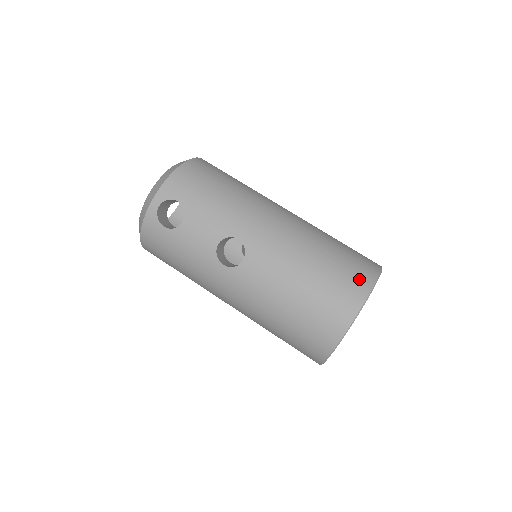
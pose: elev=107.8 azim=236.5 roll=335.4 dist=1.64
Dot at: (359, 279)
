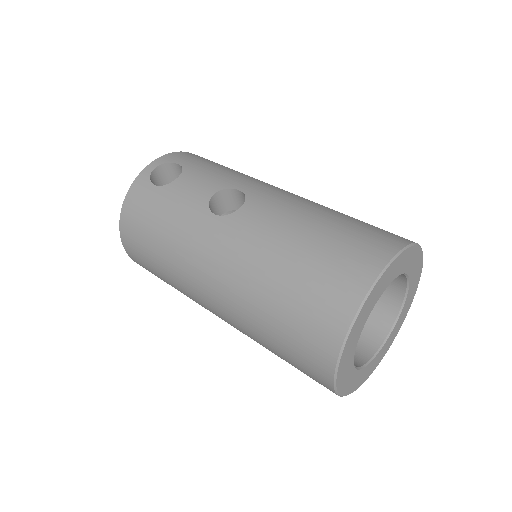
Dot at: (393, 235)
